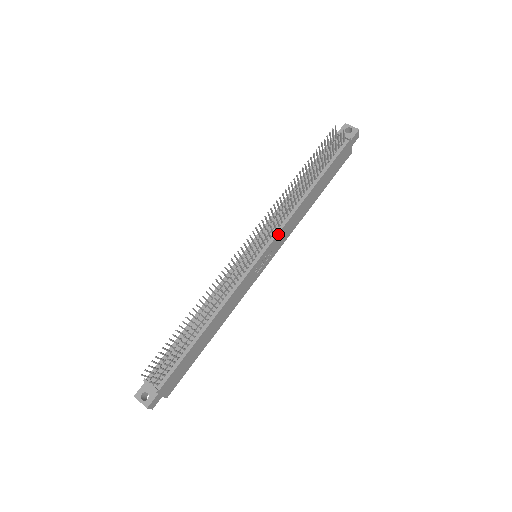
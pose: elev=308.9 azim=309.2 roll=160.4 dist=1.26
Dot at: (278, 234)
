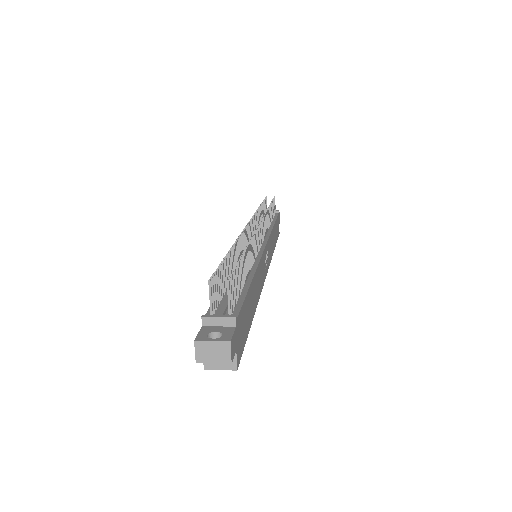
Dot at: (268, 238)
